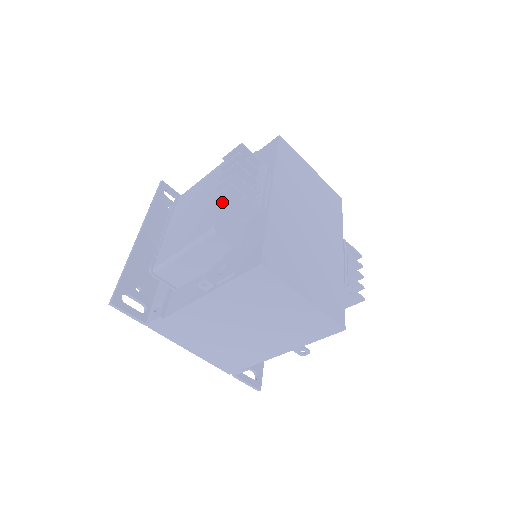
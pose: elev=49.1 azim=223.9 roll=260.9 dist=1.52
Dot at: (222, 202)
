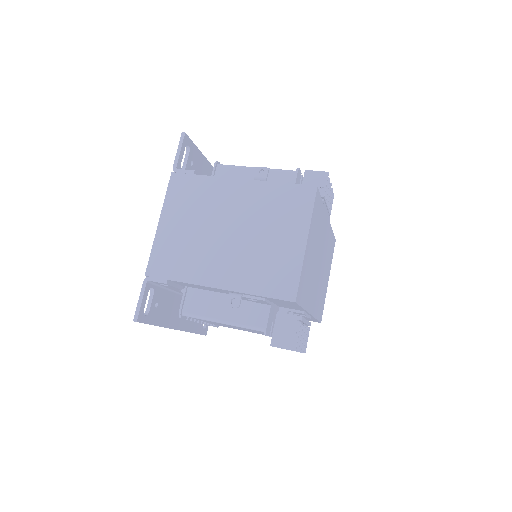
Dot at: (309, 177)
